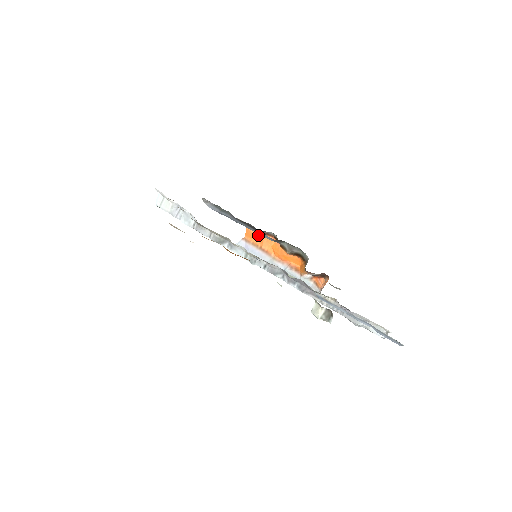
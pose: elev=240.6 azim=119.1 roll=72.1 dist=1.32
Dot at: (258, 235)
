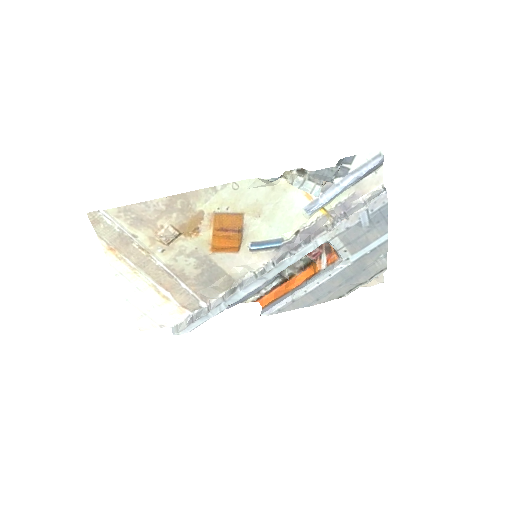
Dot at: (270, 296)
